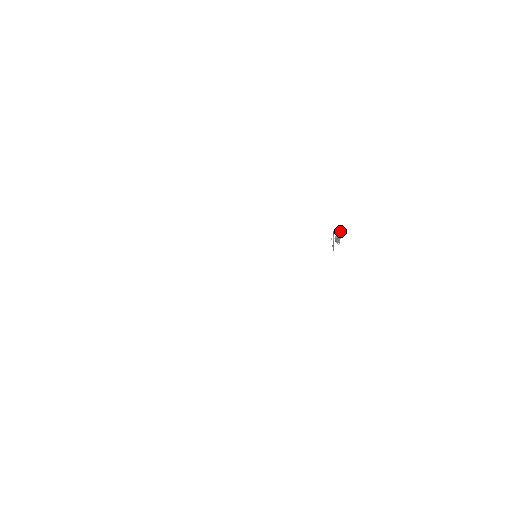
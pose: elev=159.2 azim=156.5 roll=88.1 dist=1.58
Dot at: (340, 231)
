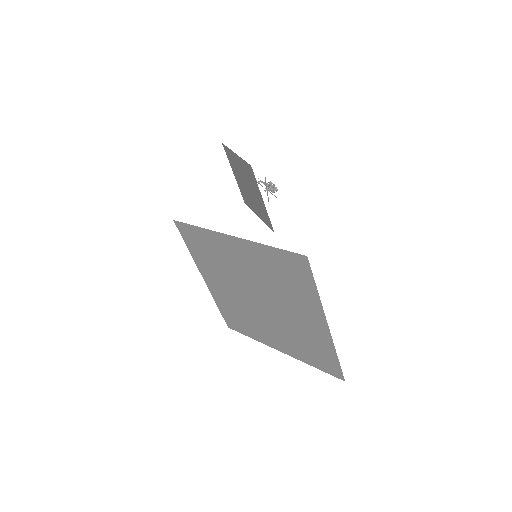
Dot at: occluded
